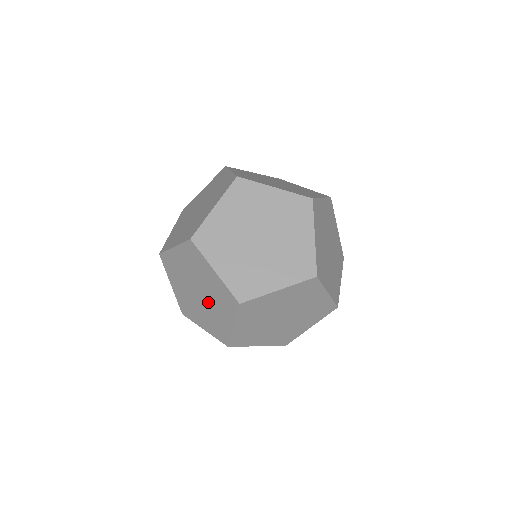
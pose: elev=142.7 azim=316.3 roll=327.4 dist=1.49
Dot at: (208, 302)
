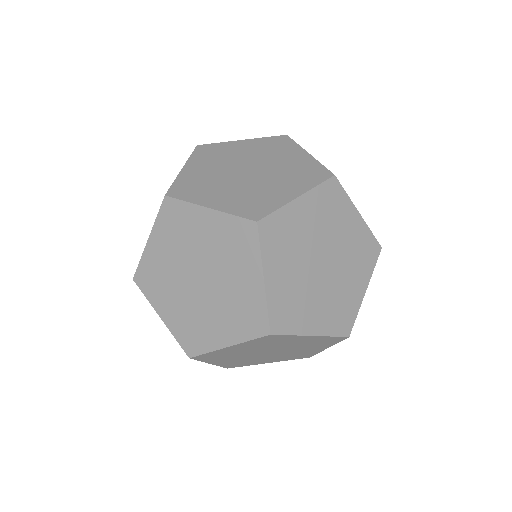
Dot at: occluded
